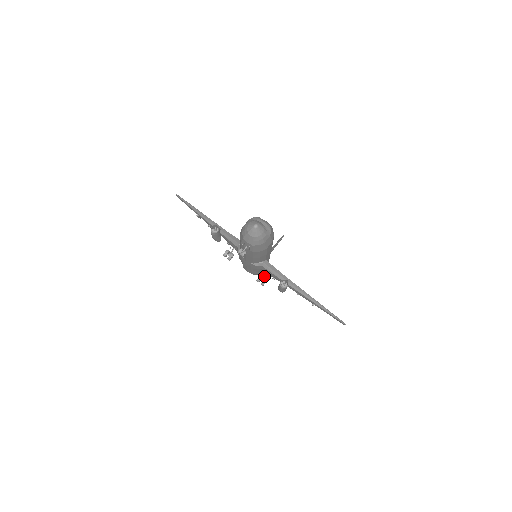
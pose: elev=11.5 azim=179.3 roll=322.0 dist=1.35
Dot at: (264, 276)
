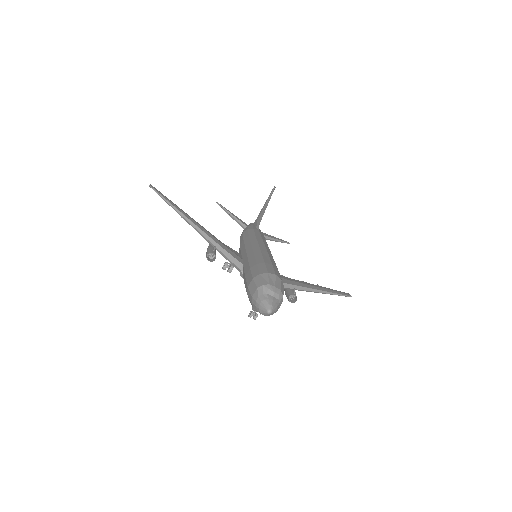
Dot at: occluded
